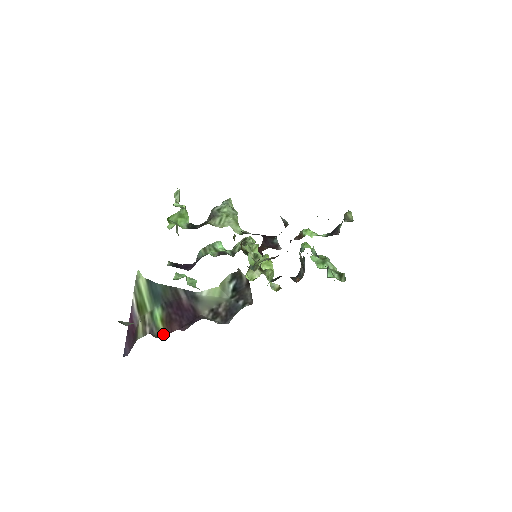
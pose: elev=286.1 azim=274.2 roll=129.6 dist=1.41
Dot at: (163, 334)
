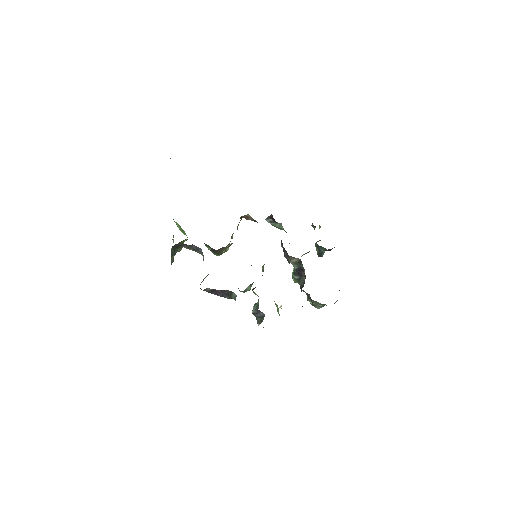
Dot at: occluded
